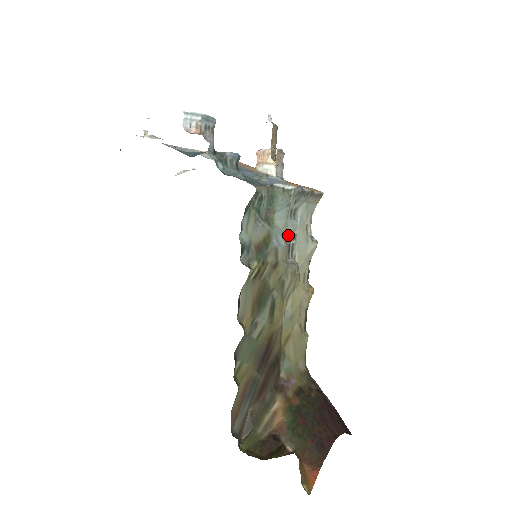
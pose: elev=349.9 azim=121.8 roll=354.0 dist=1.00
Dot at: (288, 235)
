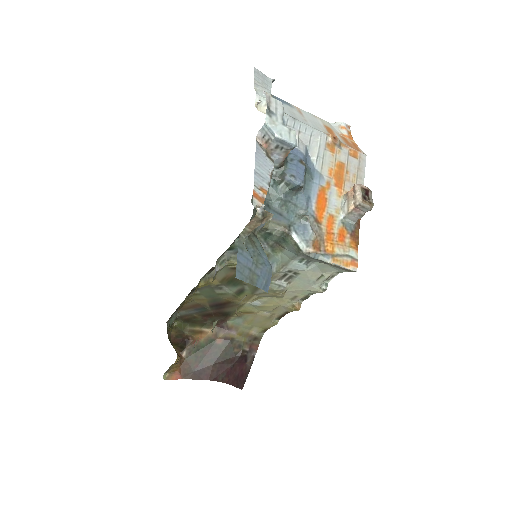
Dot at: (285, 269)
